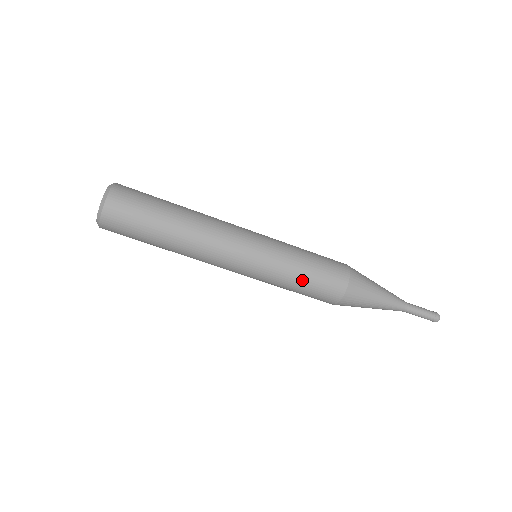
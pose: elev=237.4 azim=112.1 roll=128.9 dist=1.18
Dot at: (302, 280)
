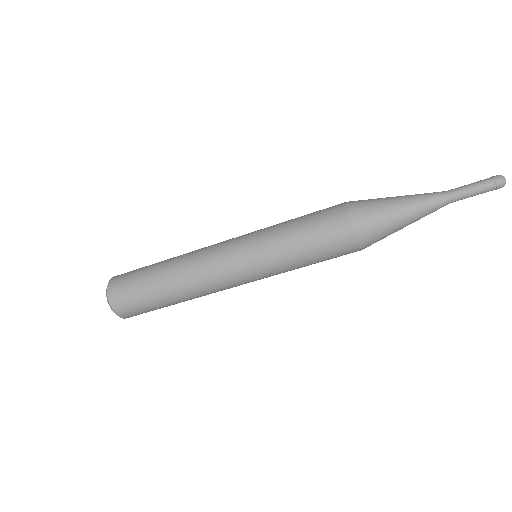
Dot at: (302, 247)
